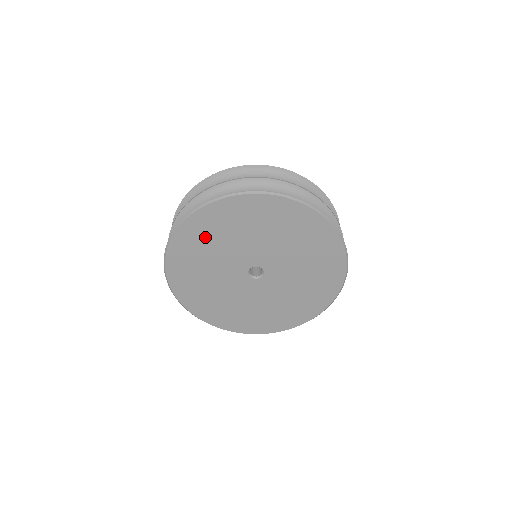
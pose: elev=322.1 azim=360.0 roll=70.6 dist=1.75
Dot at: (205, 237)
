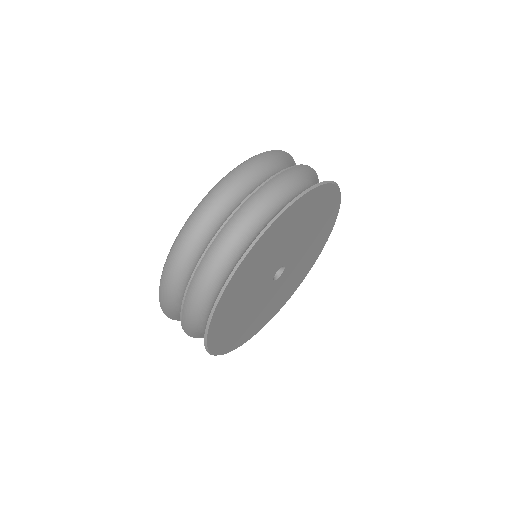
Dot at: (229, 322)
